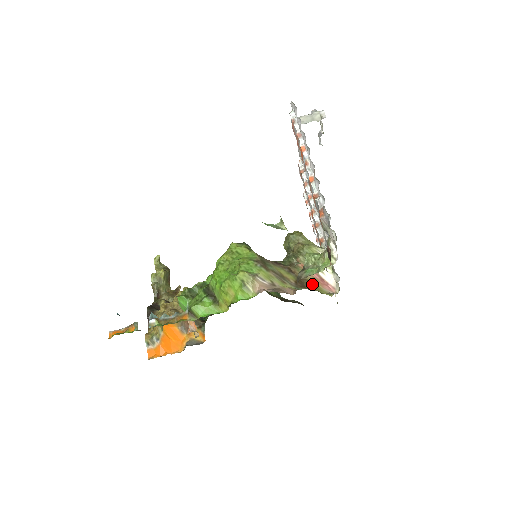
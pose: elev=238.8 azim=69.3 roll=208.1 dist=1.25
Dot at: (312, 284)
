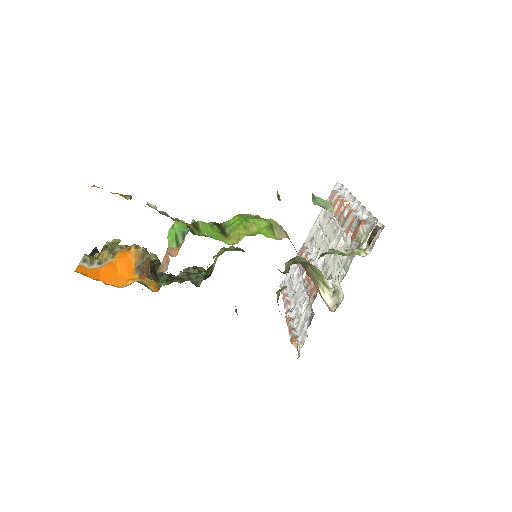
Dot at: occluded
